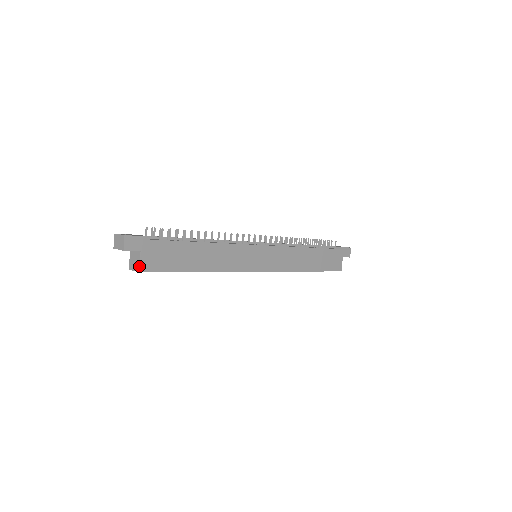
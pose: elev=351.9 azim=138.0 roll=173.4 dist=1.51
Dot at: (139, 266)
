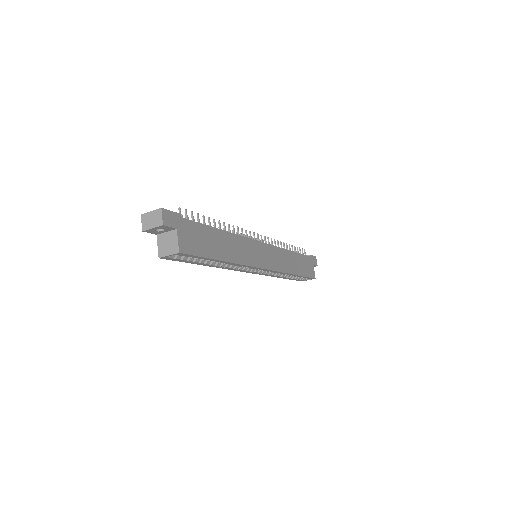
Dot at: (178, 246)
